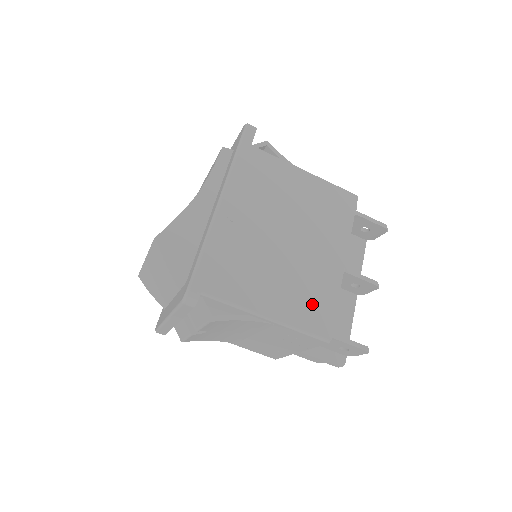
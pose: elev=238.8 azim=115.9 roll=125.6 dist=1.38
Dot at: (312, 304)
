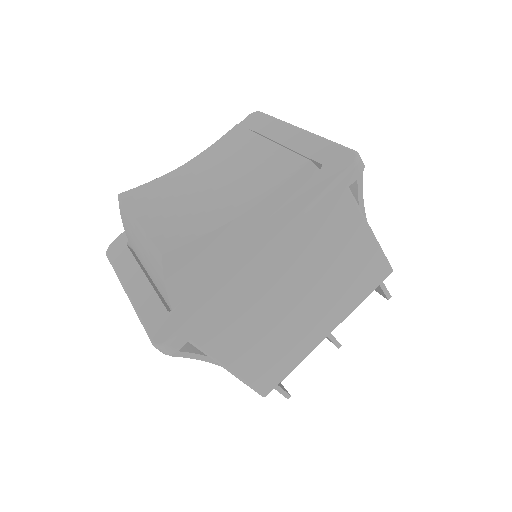
Dot at: (274, 364)
